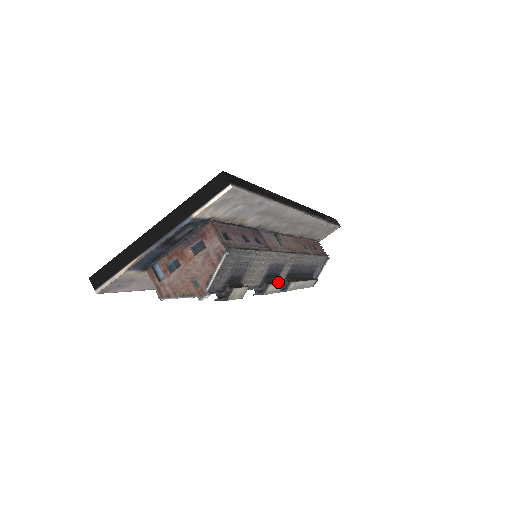
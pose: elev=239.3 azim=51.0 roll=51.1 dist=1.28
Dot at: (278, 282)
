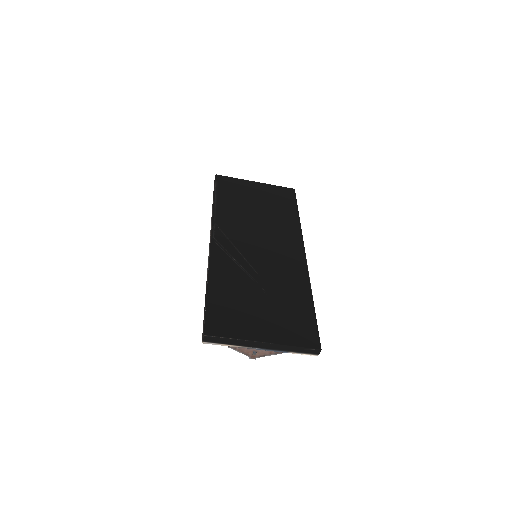
Dot at: occluded
